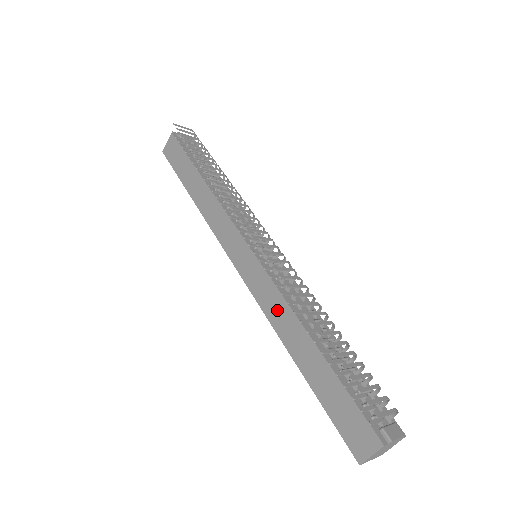
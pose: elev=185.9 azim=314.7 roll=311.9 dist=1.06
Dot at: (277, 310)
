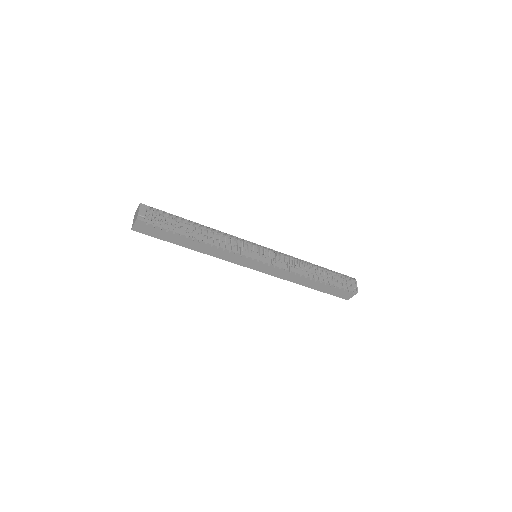
Dot at: (289, 276)
